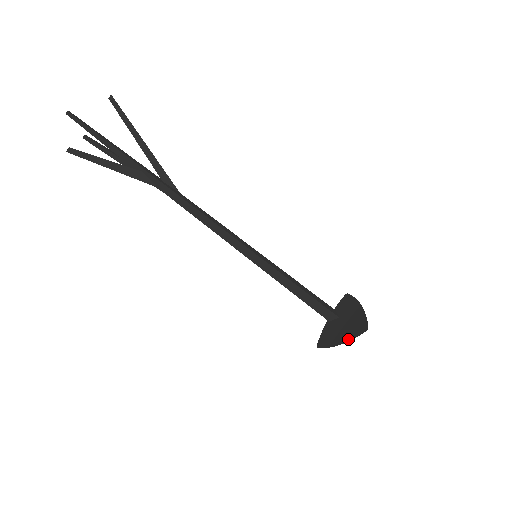
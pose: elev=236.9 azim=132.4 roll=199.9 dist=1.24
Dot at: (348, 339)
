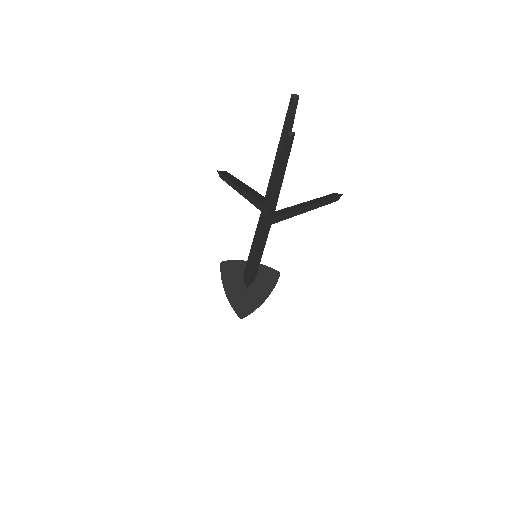
Dot at: (231, 300)
